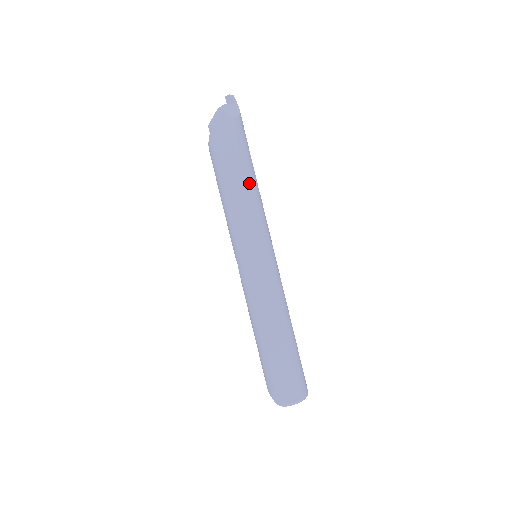
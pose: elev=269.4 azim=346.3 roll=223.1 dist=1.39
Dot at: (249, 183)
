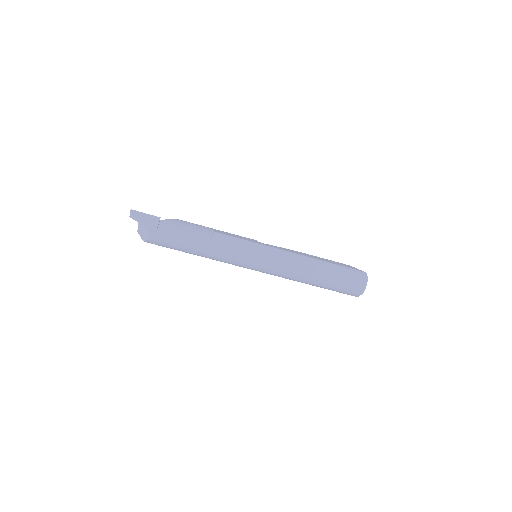
Dot at: (201, 252)
